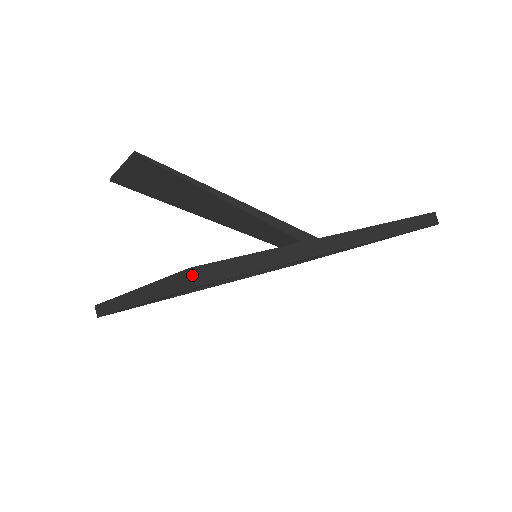
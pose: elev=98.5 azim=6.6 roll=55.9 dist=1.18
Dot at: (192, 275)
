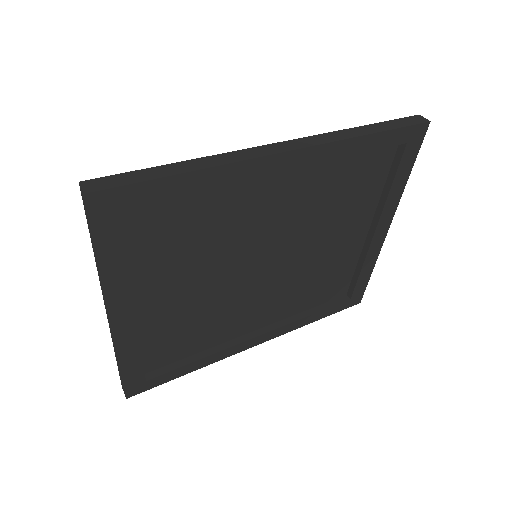
Dot at: (80, 186)
